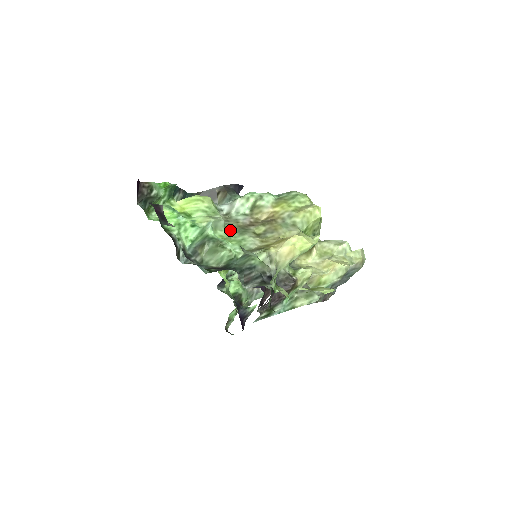
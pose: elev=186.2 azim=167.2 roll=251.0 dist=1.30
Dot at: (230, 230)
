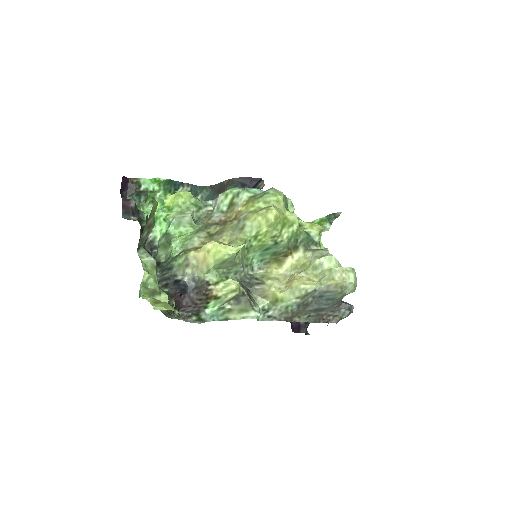
Dot at: (195, 227)
